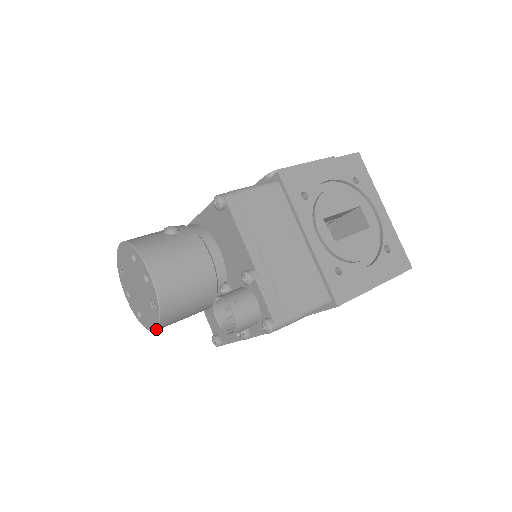
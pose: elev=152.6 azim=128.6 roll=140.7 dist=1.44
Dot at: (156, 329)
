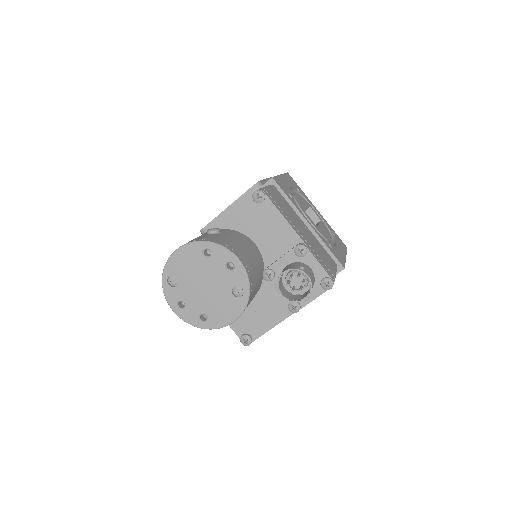
Dot at: (237, 318)
